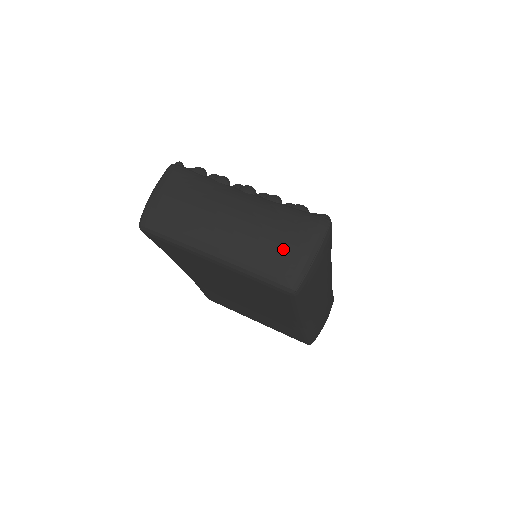
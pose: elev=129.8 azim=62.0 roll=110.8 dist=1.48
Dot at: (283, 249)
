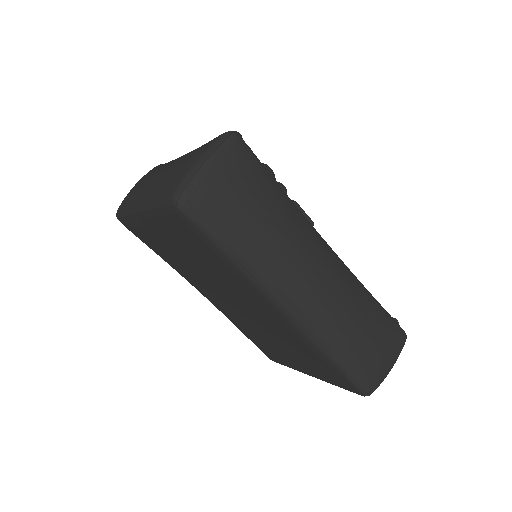
Dot at: (179, 168)
